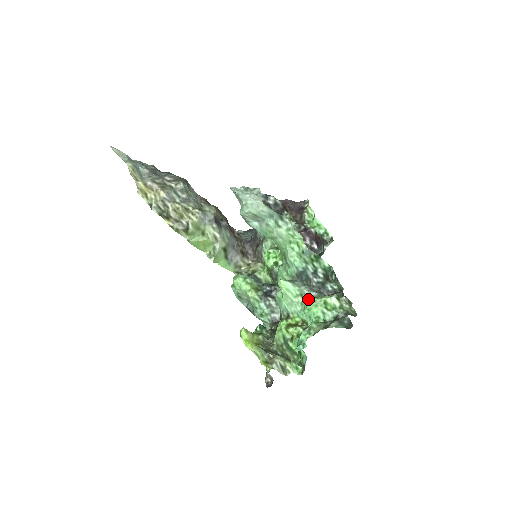
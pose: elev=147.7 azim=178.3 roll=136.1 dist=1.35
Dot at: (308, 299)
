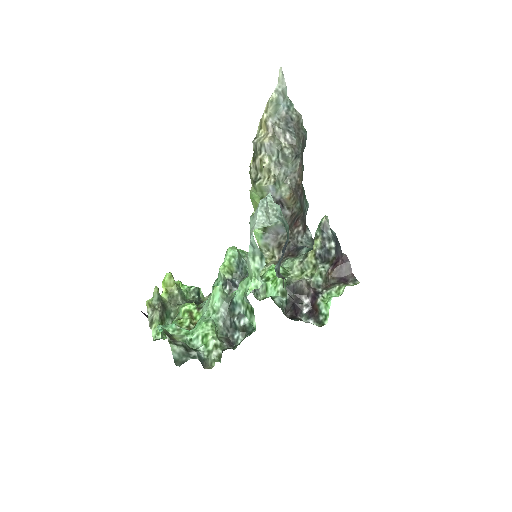
Dot at: (211, 319)
